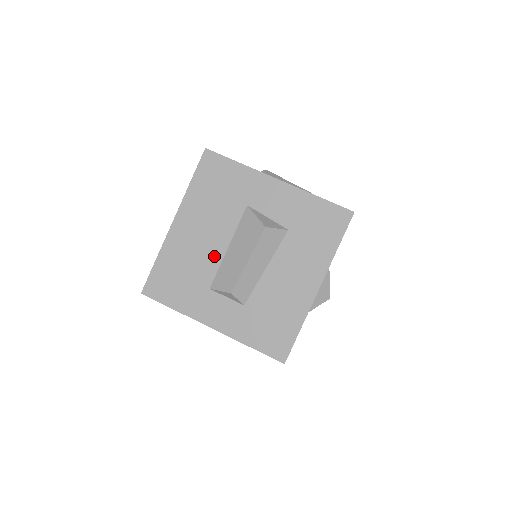
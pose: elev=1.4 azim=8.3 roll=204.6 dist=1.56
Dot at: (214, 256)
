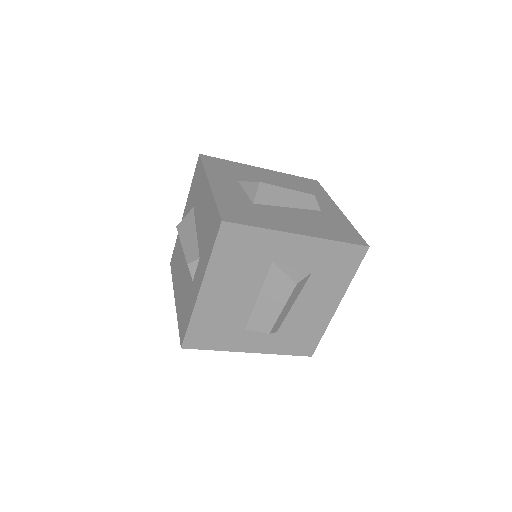
Dot at: (245, 307)
